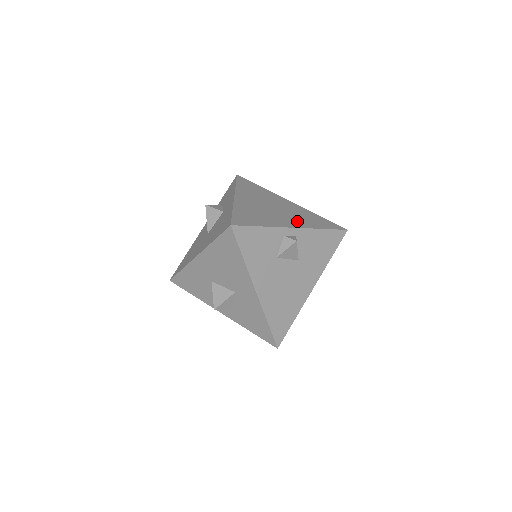
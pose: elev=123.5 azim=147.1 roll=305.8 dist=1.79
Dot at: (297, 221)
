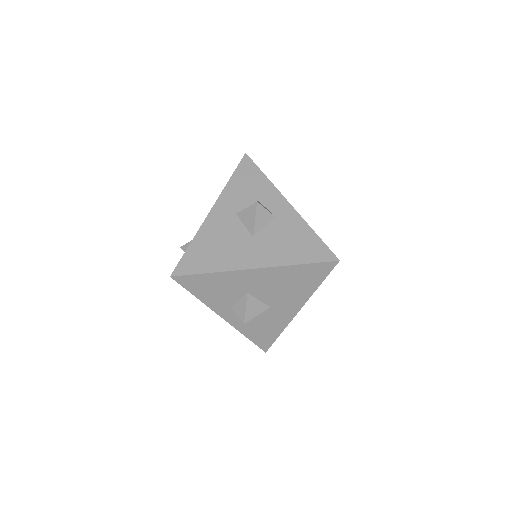
Dot at: occluded
